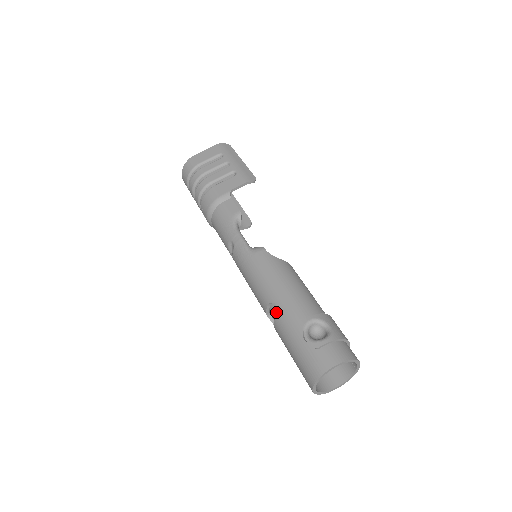
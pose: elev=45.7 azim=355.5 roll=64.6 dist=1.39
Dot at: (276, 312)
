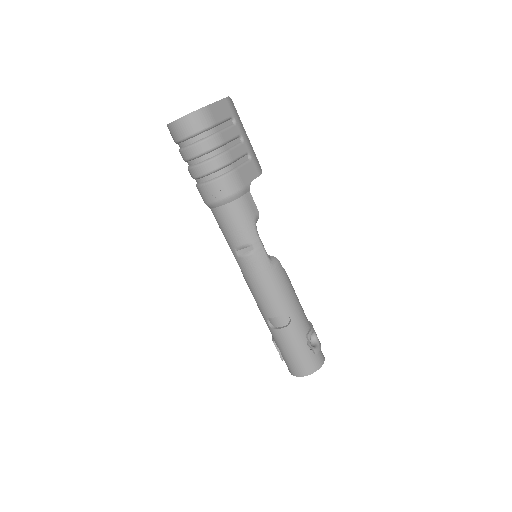
Dot at: occluded
